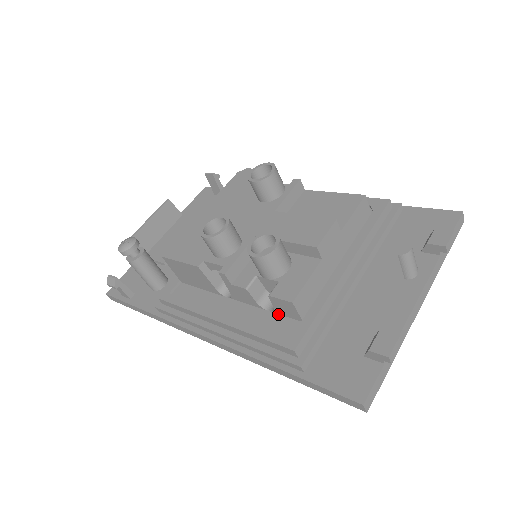
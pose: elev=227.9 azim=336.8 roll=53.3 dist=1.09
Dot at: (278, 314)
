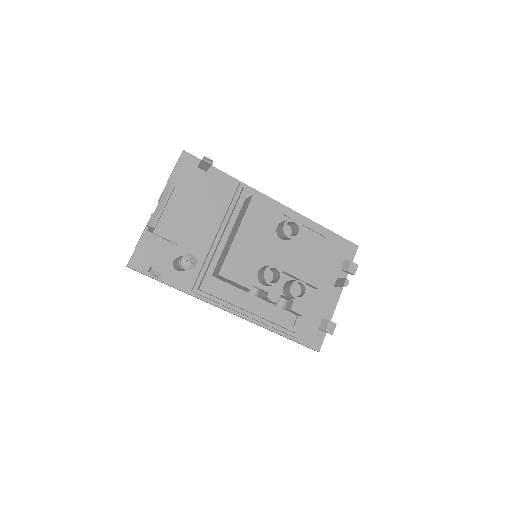
Dot at: (284, 309)
